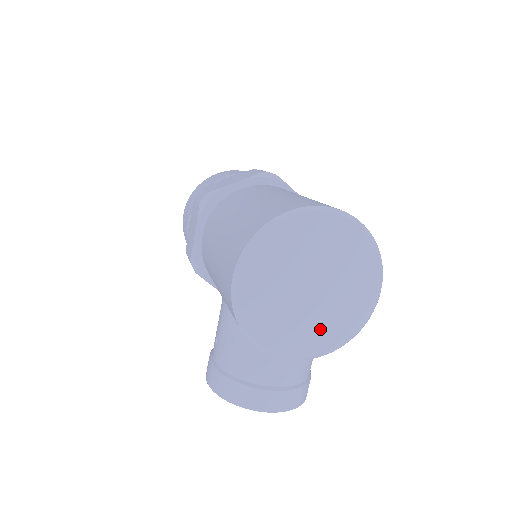
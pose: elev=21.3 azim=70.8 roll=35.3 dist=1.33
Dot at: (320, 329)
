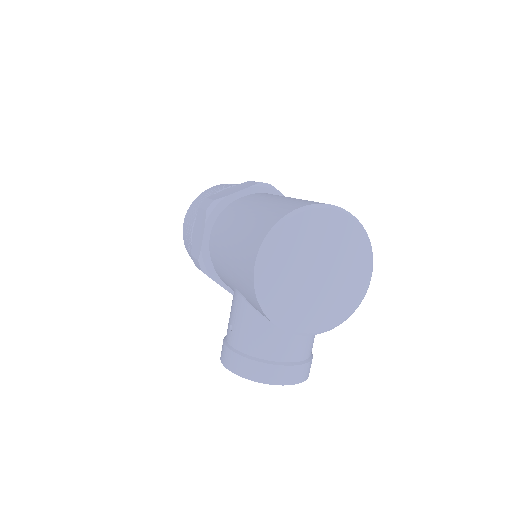
Dot at: (325, 307)
